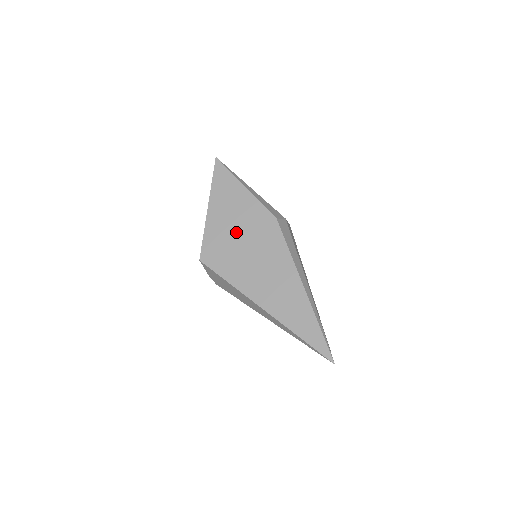
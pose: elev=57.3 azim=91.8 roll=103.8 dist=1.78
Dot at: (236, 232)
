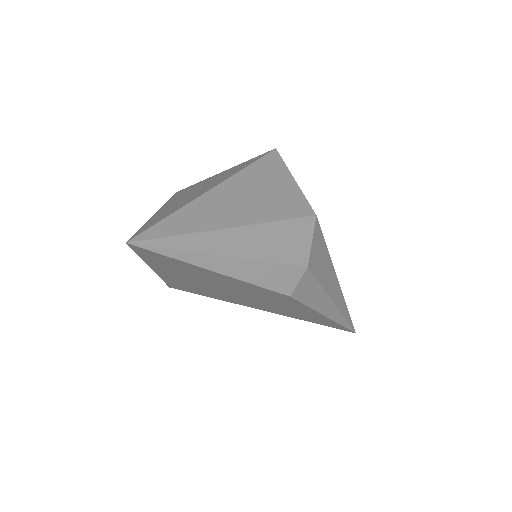
Dot at: (219, 289)
